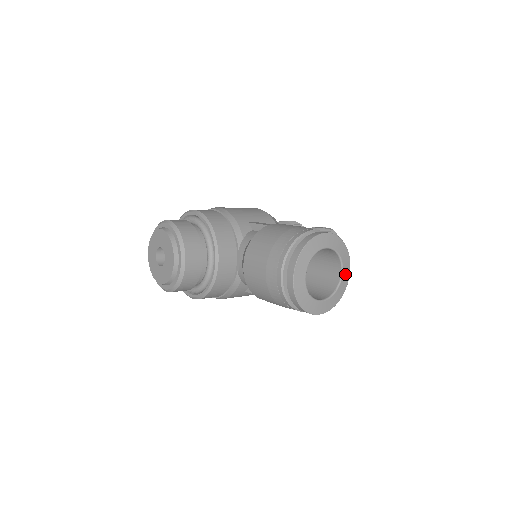
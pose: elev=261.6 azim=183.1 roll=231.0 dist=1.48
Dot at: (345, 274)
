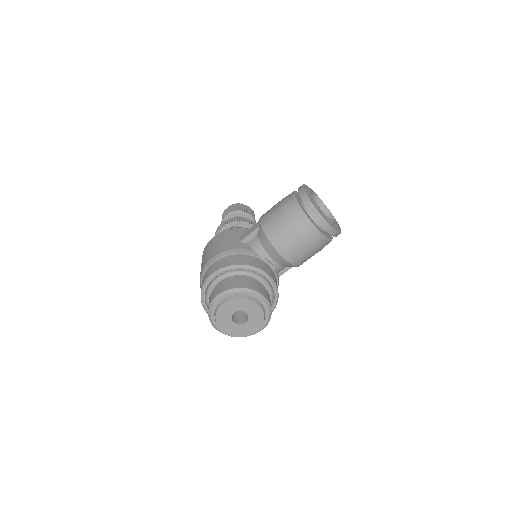
Dot at: (320, 199)
